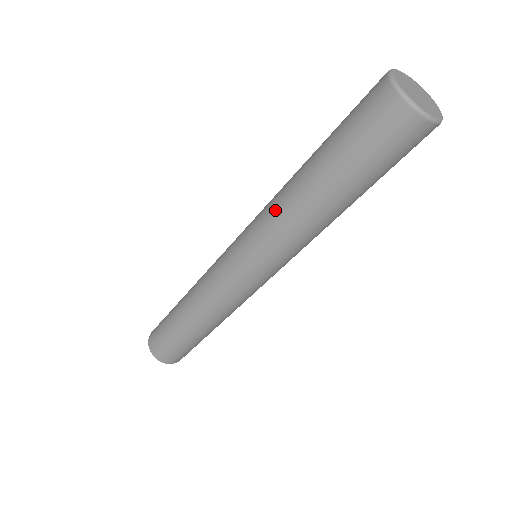
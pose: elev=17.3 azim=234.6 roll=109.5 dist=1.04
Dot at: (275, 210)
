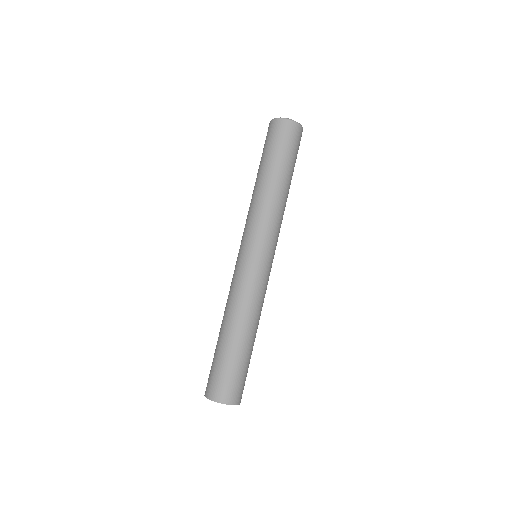
Dot at: (253, 206)
